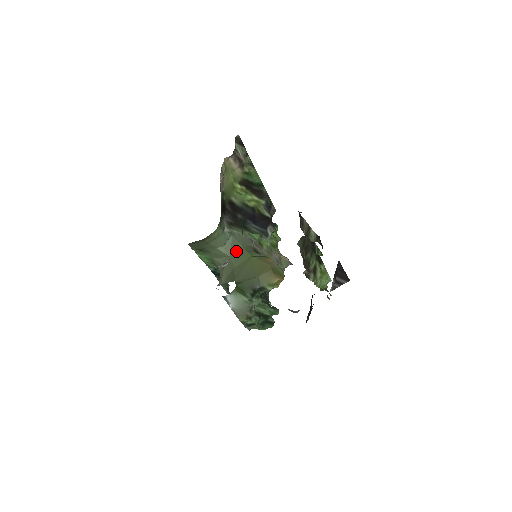
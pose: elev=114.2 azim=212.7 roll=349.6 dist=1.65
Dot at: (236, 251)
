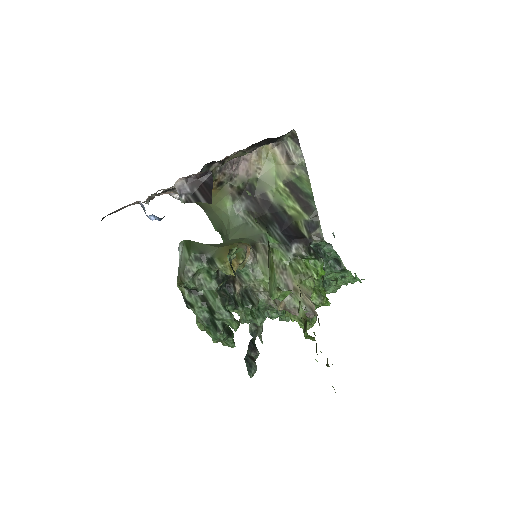
Dot at: (238, 238)
